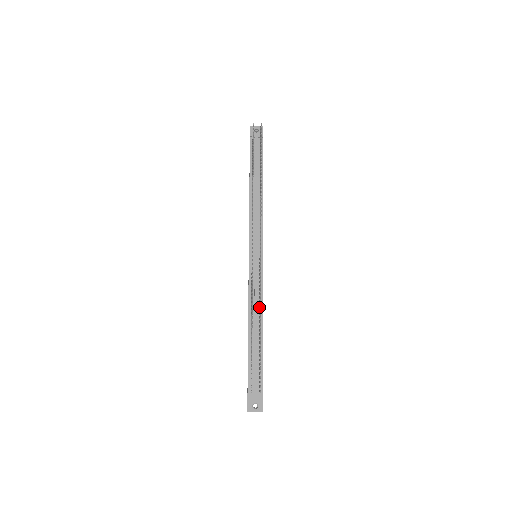
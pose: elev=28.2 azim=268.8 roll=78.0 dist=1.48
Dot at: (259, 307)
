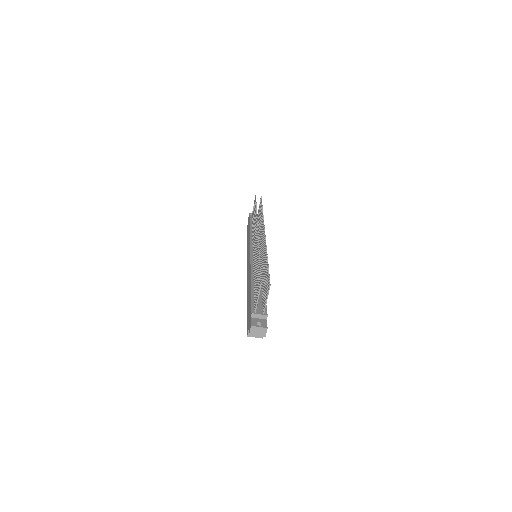
Dot at: occluded
